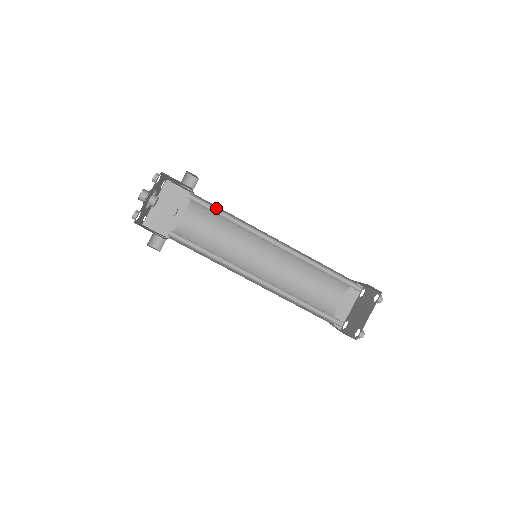
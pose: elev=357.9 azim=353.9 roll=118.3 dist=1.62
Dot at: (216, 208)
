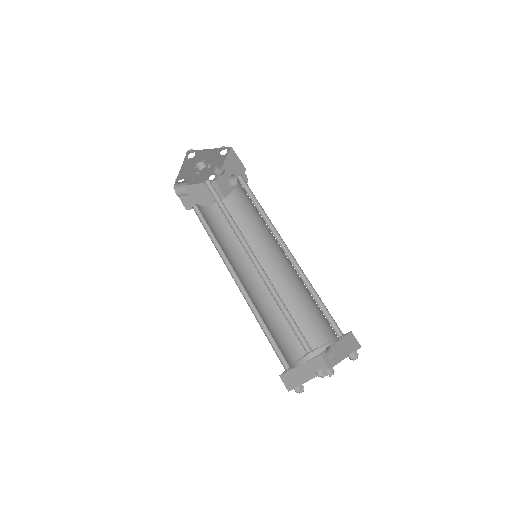
Dot at: (252, 196)
